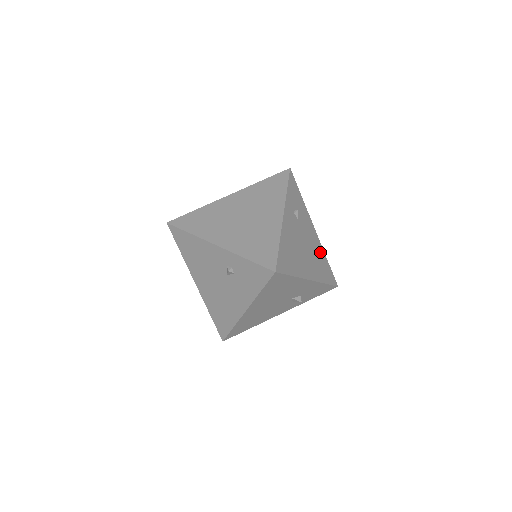
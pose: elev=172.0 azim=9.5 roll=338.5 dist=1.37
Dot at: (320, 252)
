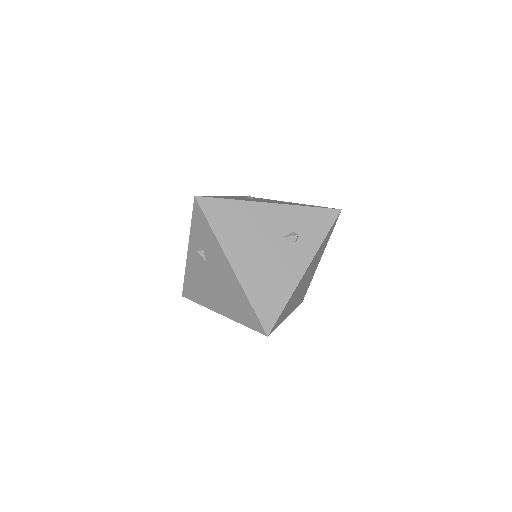
Dot at: occluded
